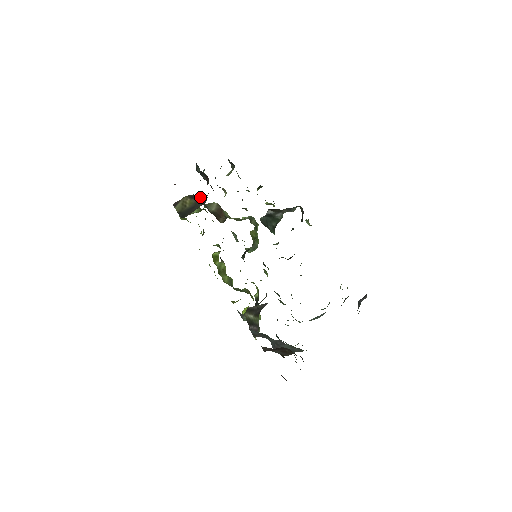
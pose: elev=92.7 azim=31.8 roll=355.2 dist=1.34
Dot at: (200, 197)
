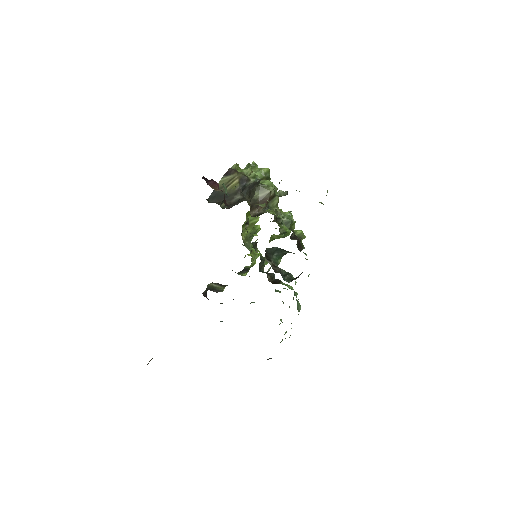
Dot at: occluded
